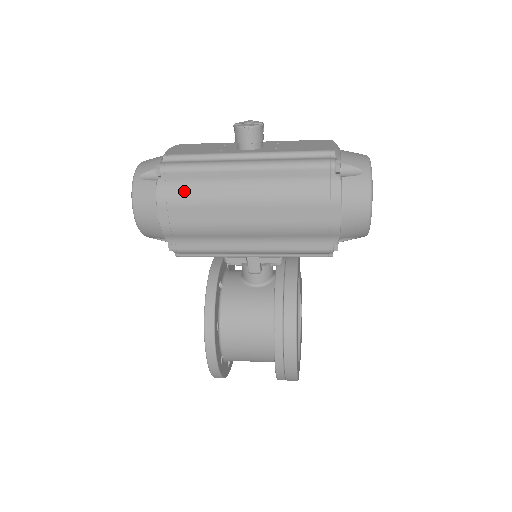
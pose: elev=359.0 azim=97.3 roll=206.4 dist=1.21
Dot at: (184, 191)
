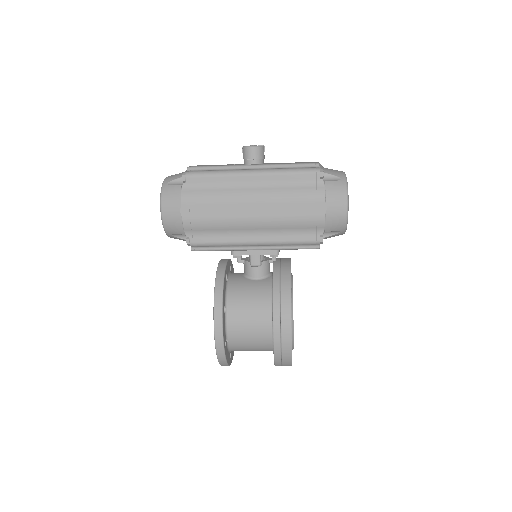
Dot at: (203, 191)
